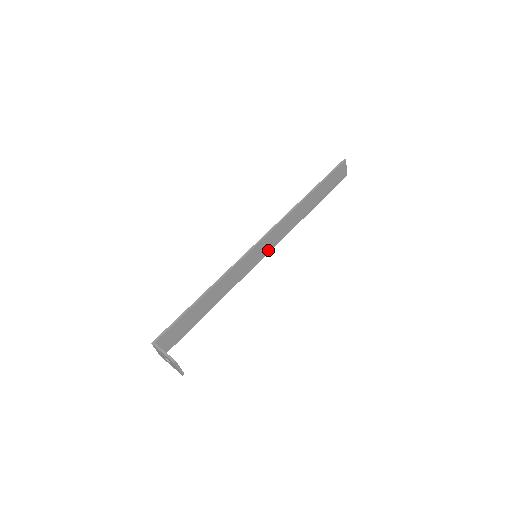
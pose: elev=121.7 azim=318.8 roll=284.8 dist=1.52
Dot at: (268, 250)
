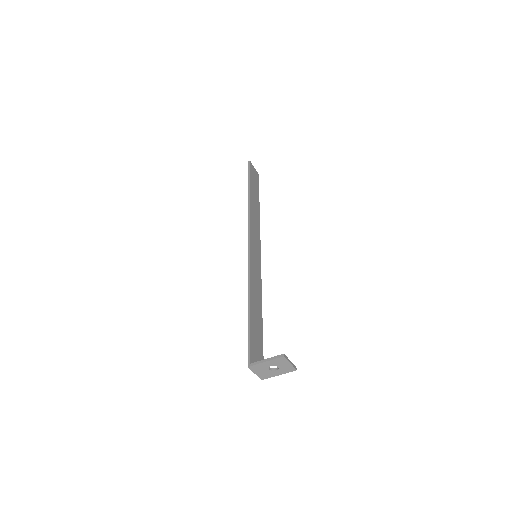
Dot at: (259, 249)
